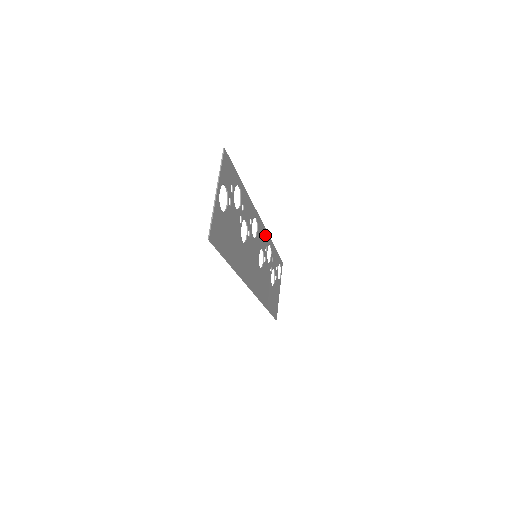
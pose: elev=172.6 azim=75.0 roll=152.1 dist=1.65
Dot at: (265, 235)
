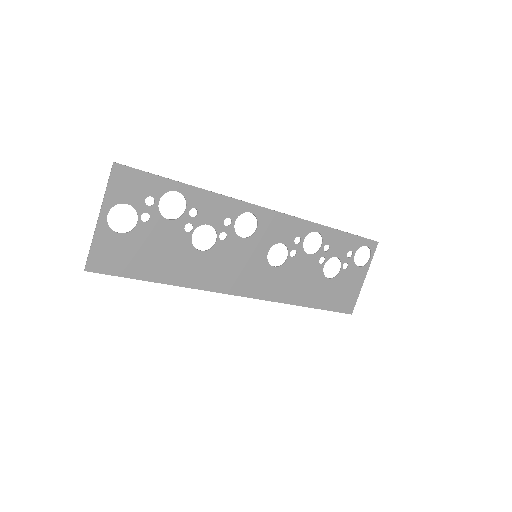
Dot at: (293, 224)
